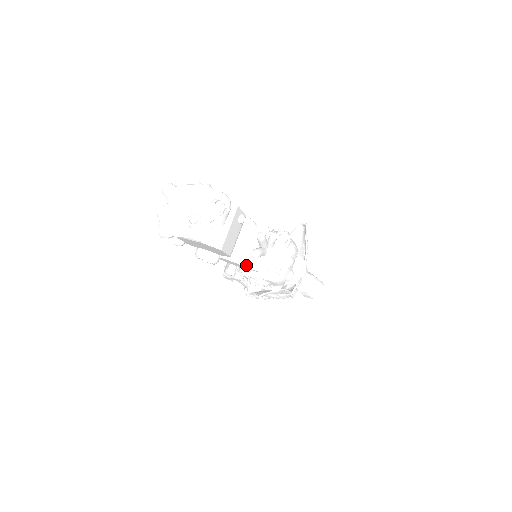
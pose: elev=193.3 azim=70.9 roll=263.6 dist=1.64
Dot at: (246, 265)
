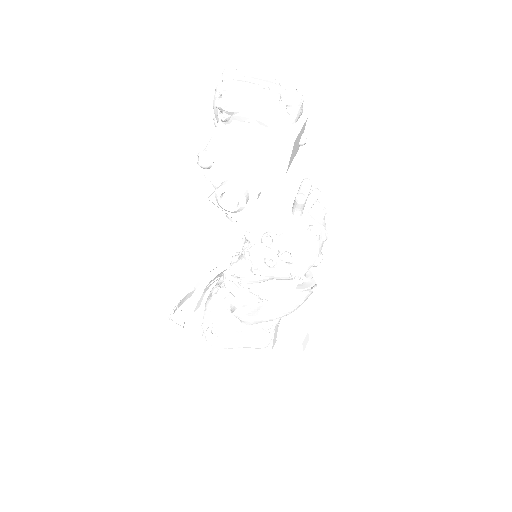
Dot at: (280, 218)
